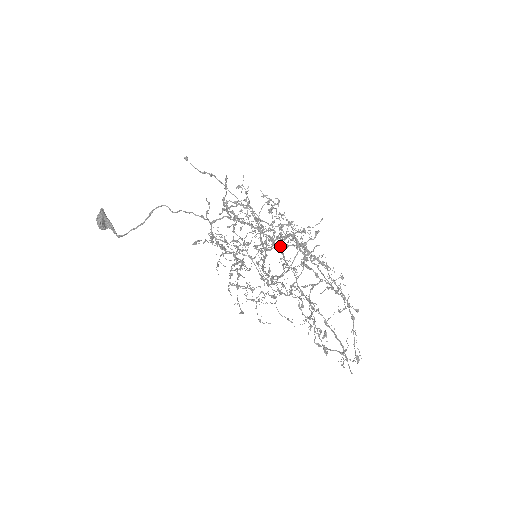
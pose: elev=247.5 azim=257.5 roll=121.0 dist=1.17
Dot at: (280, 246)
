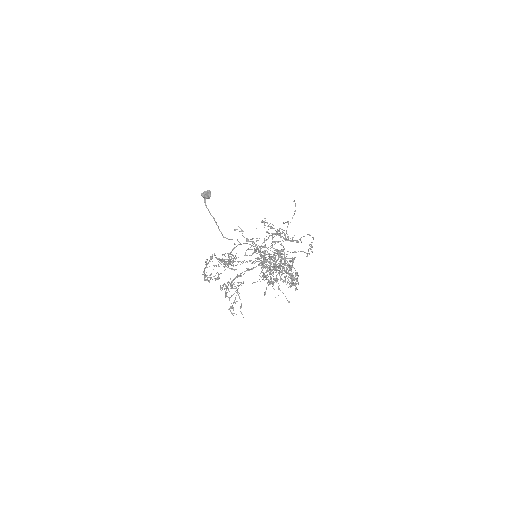
Dot at: (270, 268)
